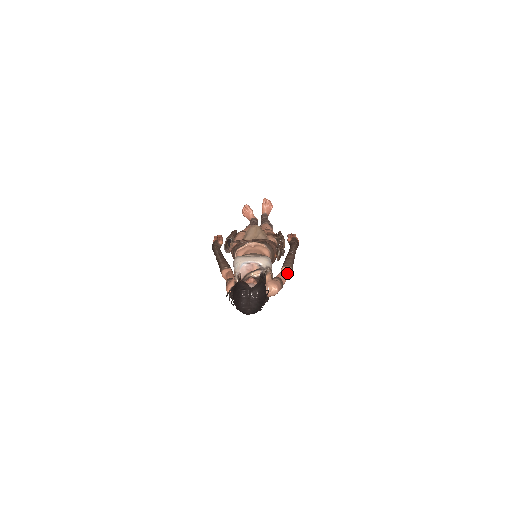
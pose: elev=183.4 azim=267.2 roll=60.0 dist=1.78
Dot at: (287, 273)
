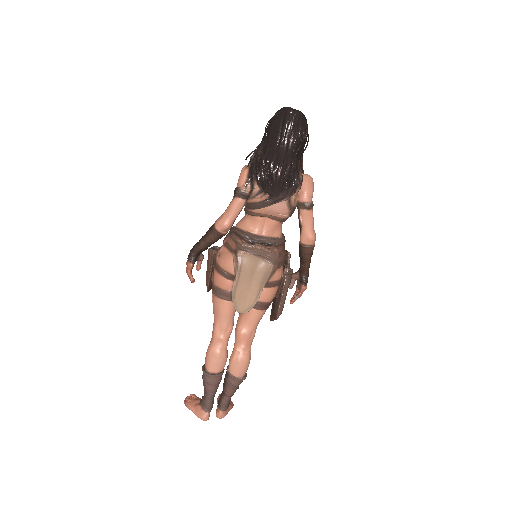
Dot at: occluded
